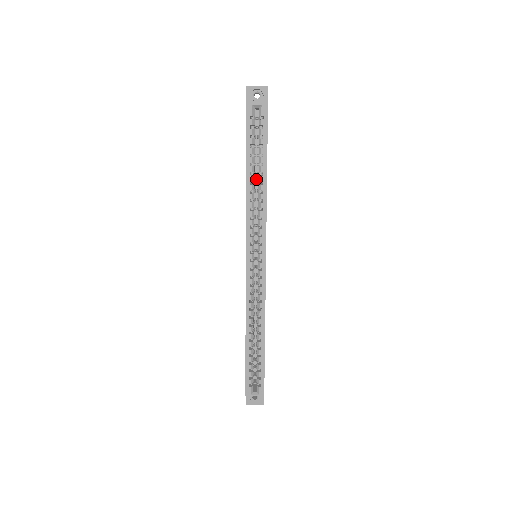
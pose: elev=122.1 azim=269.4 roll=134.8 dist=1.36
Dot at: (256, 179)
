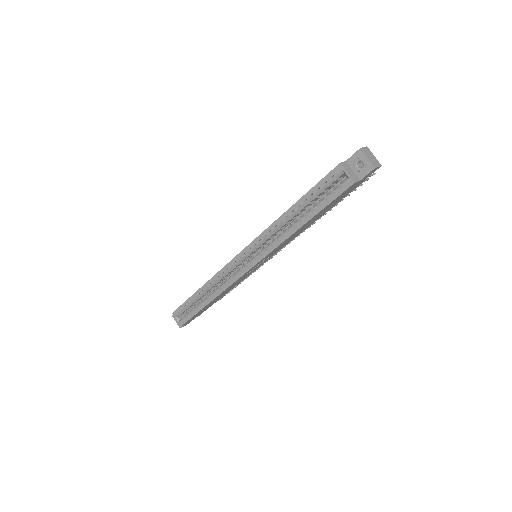
Dot at: occluded
